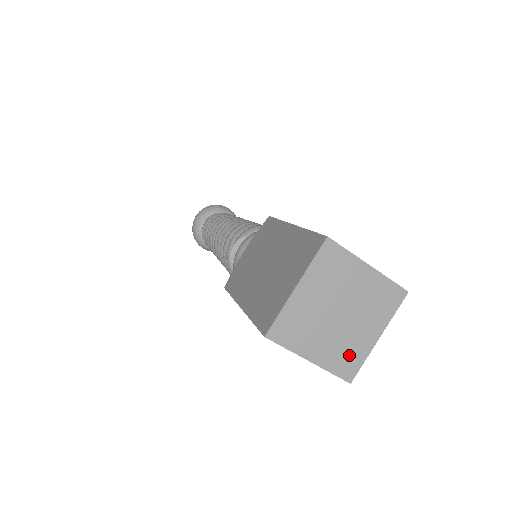
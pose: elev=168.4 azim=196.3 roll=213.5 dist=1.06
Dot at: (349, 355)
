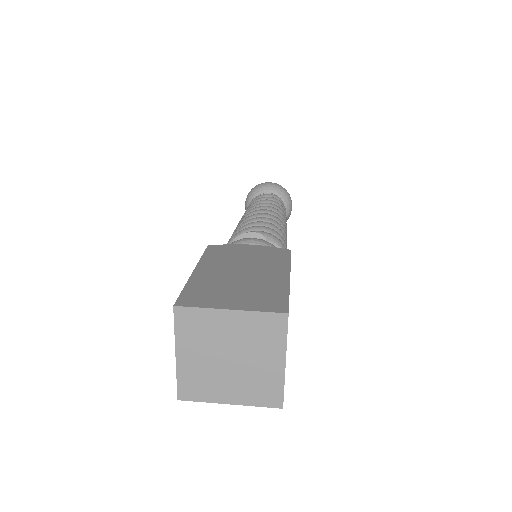
Dot at: (200, 386)
